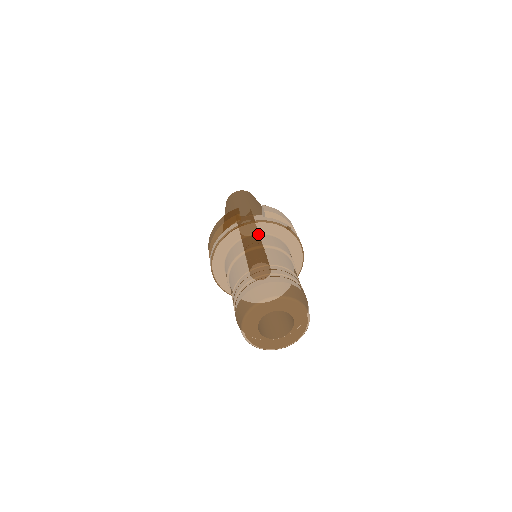
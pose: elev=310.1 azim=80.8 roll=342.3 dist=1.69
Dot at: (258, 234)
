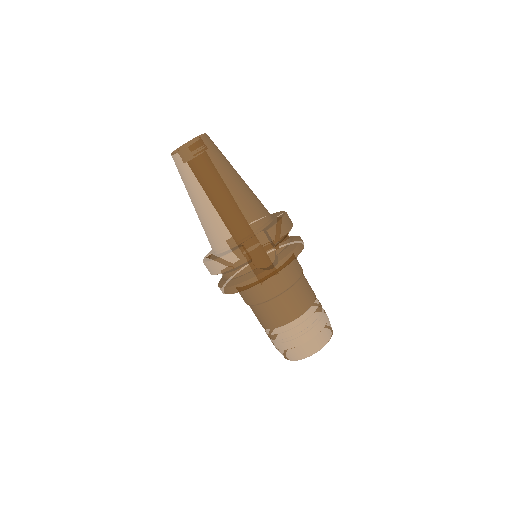
Dot at: occluded
